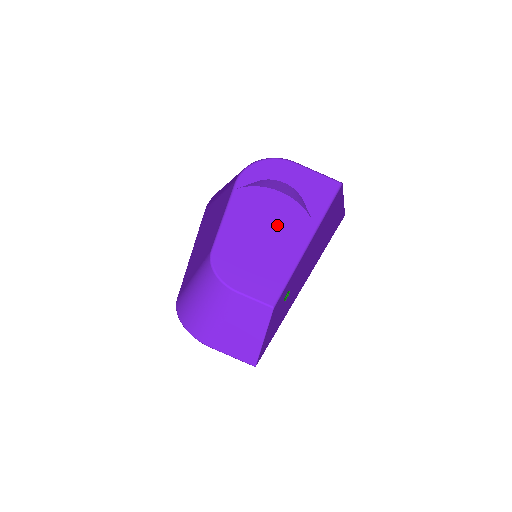
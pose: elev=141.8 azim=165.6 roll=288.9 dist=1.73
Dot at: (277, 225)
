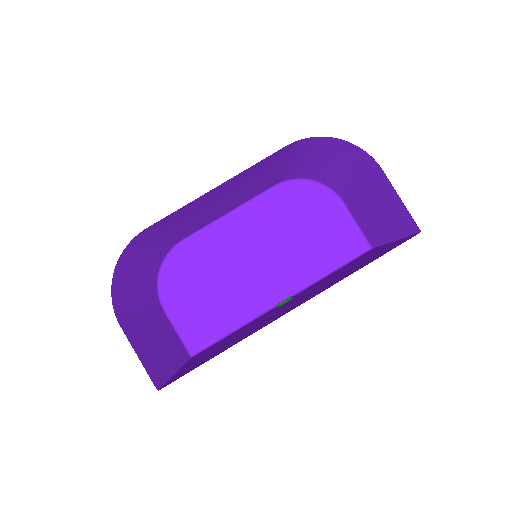
Dot at: (279, 254)
